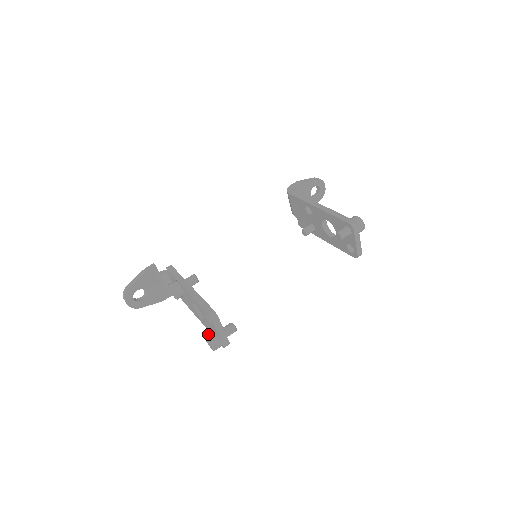
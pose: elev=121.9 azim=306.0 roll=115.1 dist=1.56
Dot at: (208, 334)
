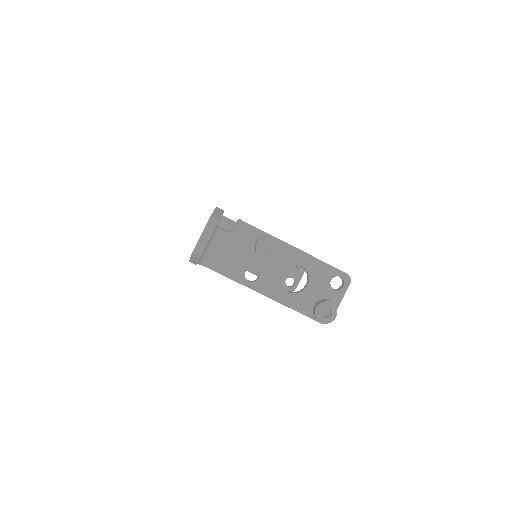
Dot at: occluded
